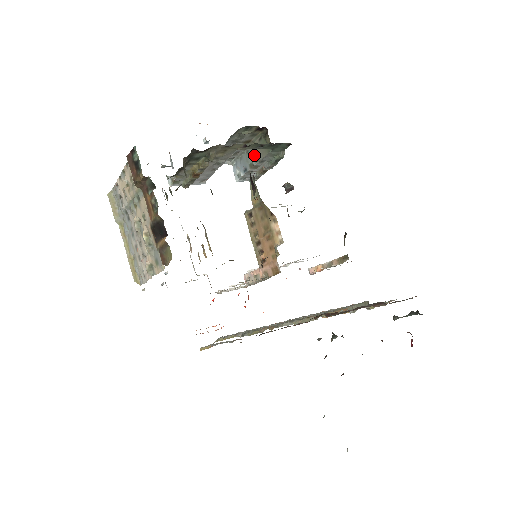
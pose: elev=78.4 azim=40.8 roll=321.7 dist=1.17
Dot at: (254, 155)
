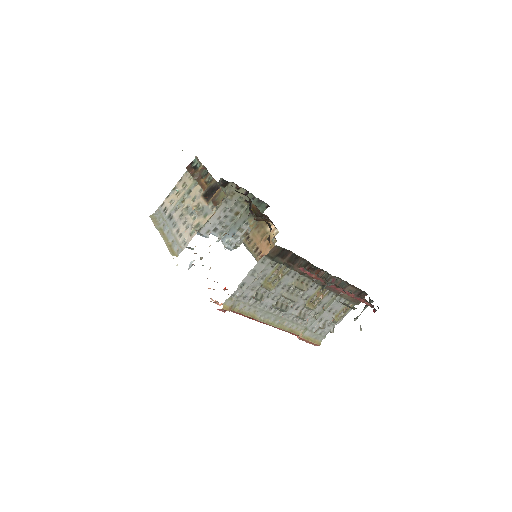
Dot at: (241, 221)
